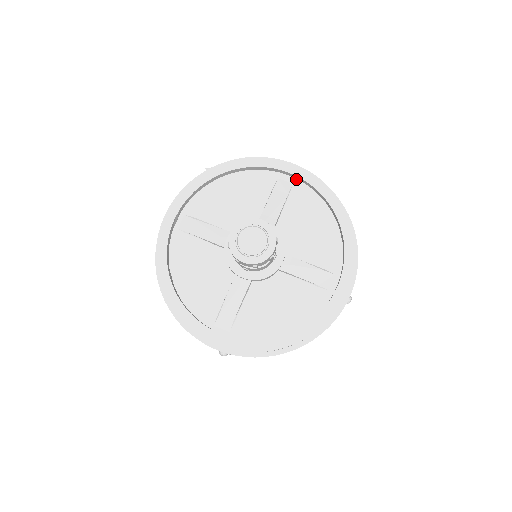
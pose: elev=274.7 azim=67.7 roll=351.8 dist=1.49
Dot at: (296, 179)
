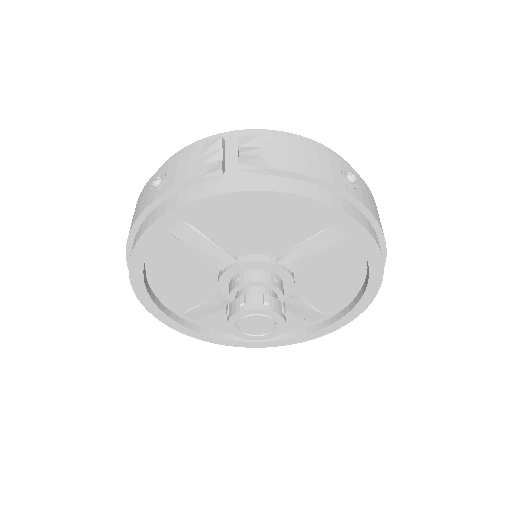
Dot at: occluded
